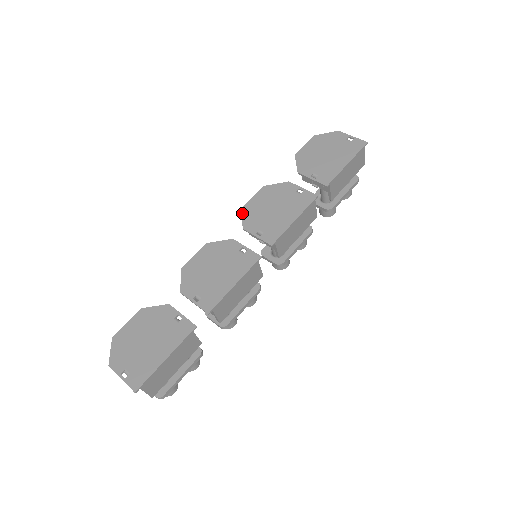
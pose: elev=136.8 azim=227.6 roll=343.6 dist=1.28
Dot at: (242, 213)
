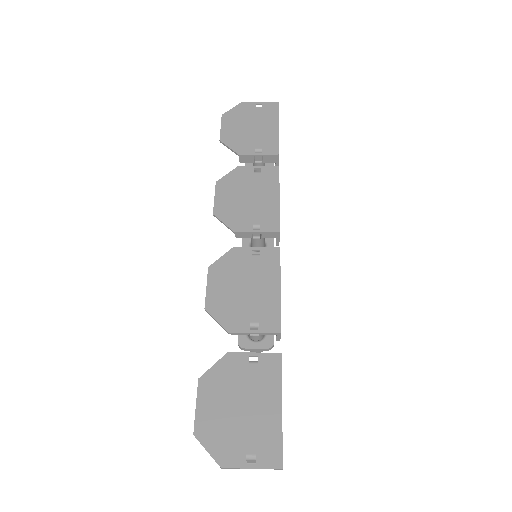
Dot at: (218, 218)
